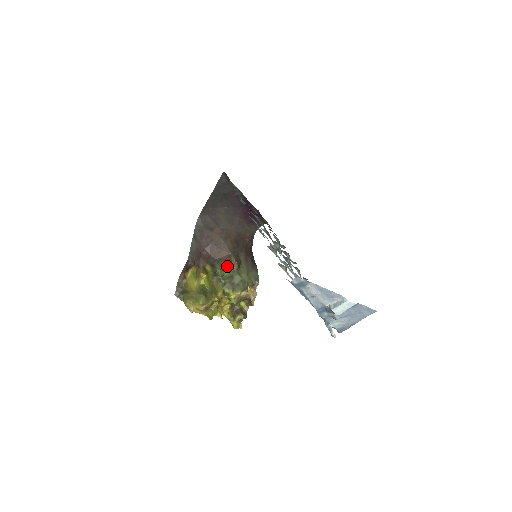
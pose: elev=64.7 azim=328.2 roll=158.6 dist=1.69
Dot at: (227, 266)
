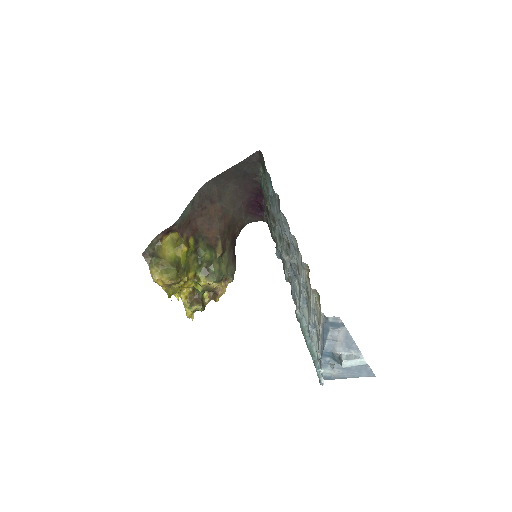
Dot at: (211, 248)
